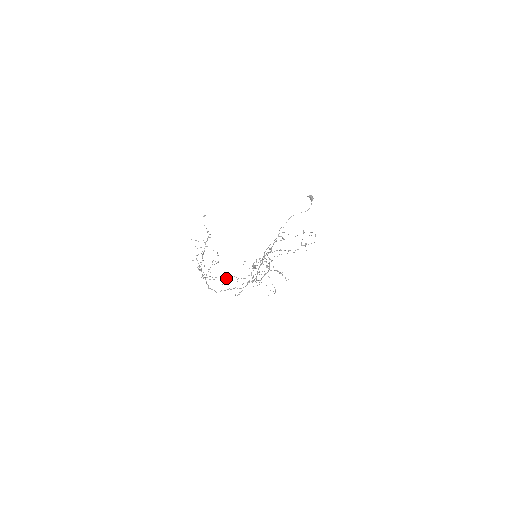
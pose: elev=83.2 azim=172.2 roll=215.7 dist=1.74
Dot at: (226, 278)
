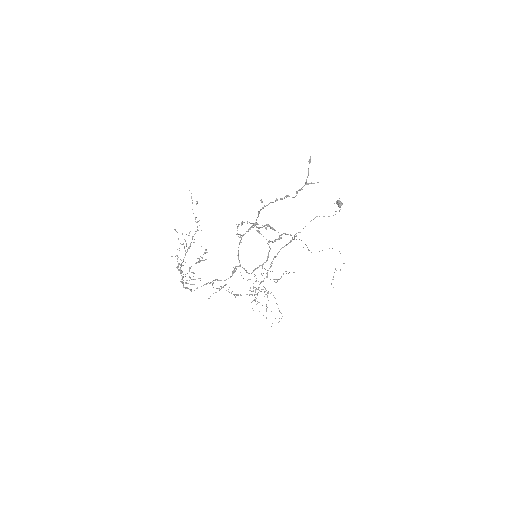
Dot at: (216, 292)
